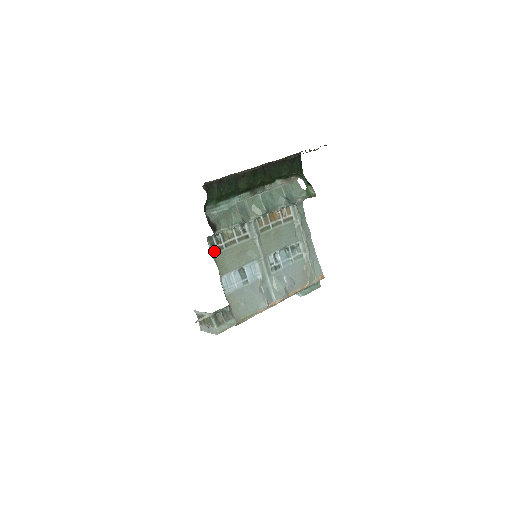
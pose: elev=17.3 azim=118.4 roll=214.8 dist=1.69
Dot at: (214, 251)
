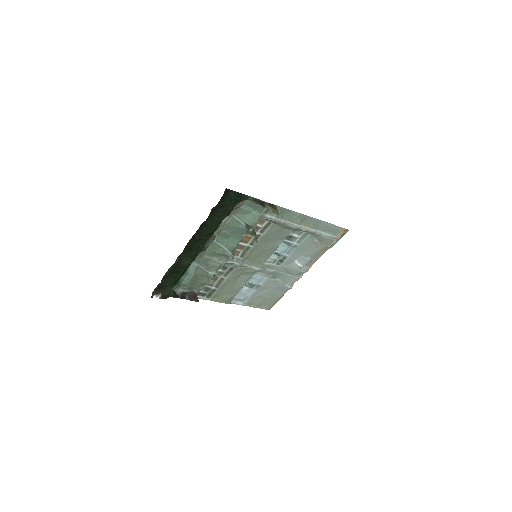
Dot at: (209, 296)
